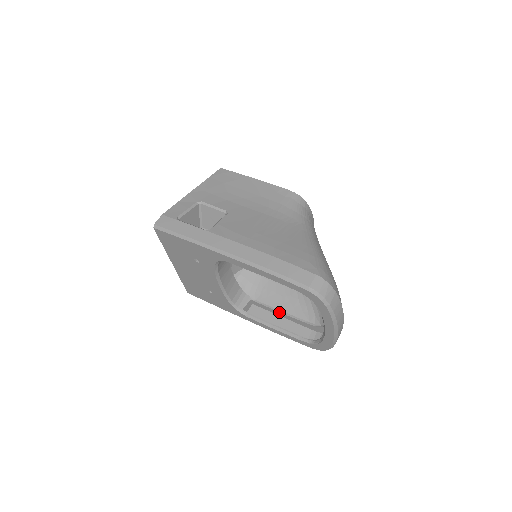
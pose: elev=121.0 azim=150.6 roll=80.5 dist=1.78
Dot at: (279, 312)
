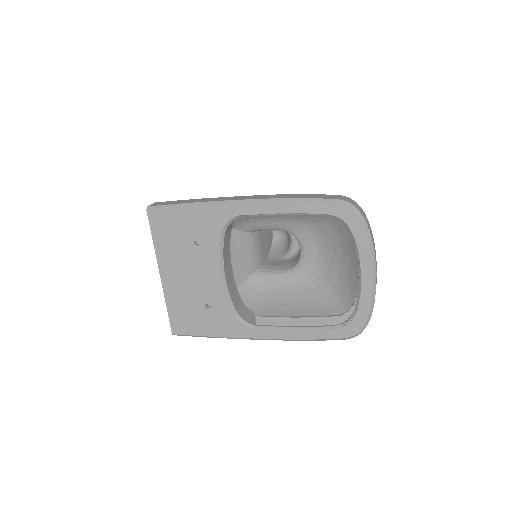
Dot at: (292, 318)
